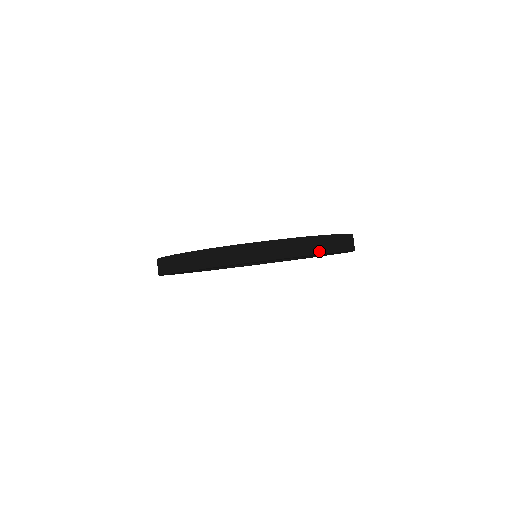
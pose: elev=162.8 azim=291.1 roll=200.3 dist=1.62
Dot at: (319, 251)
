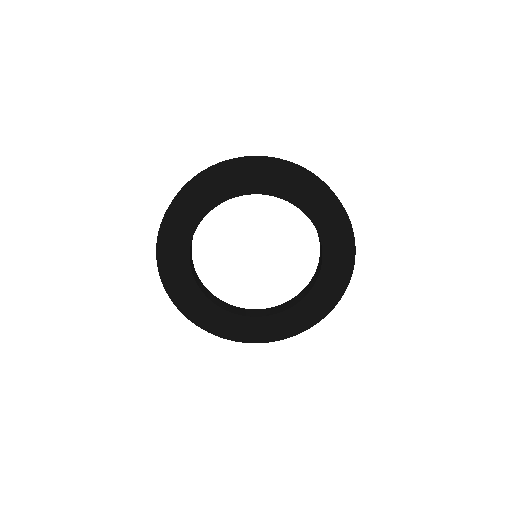
Dot at: (279, 161)
